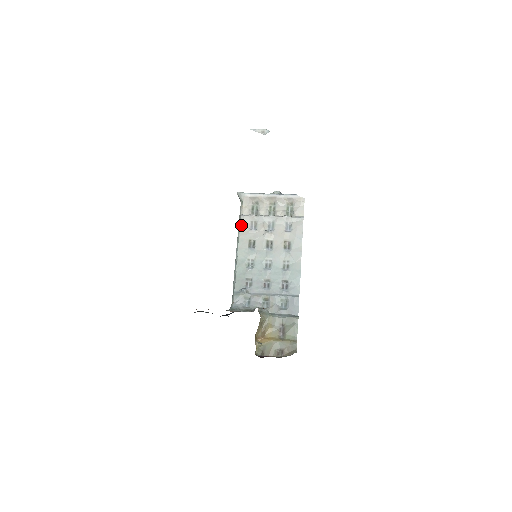
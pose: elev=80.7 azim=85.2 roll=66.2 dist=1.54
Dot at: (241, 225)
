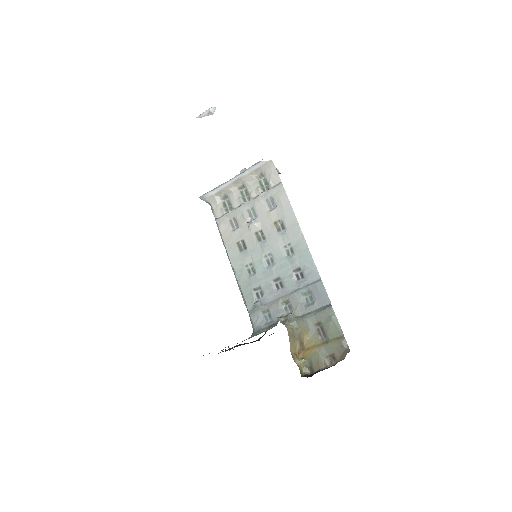
Dot at: (221, 231)
